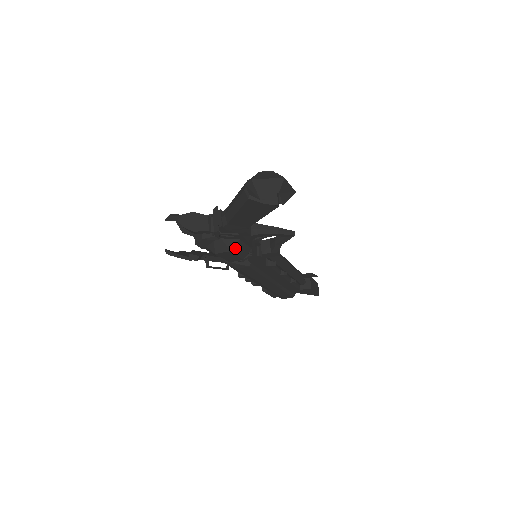
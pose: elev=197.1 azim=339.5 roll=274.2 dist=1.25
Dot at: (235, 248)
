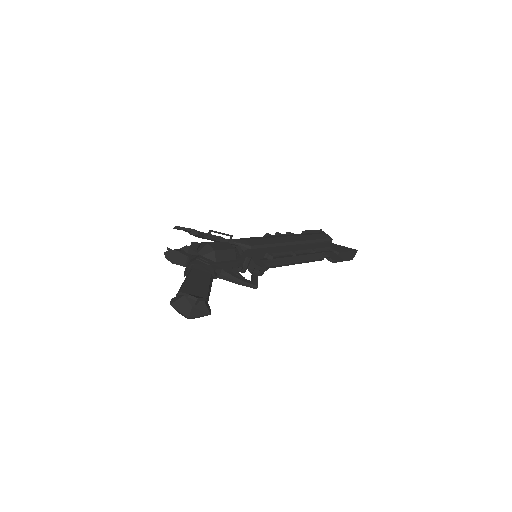
Dot at: occluded
